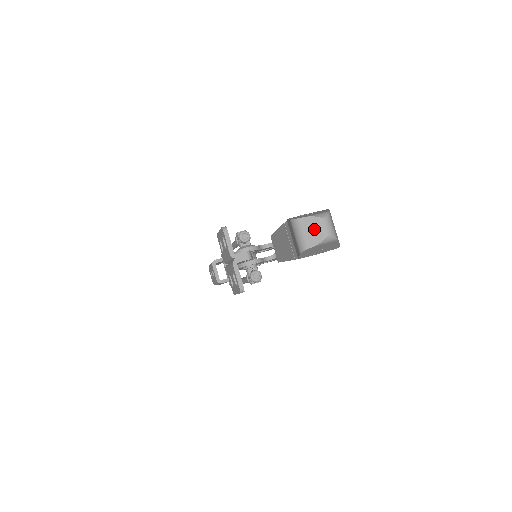
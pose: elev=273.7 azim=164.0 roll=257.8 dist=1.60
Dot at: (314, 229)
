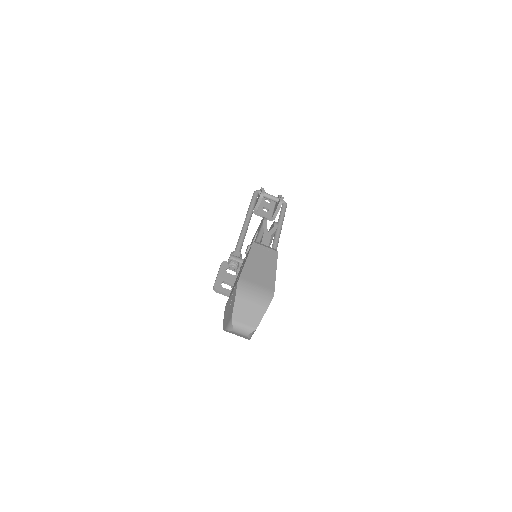
Dot at: (237, 334)
